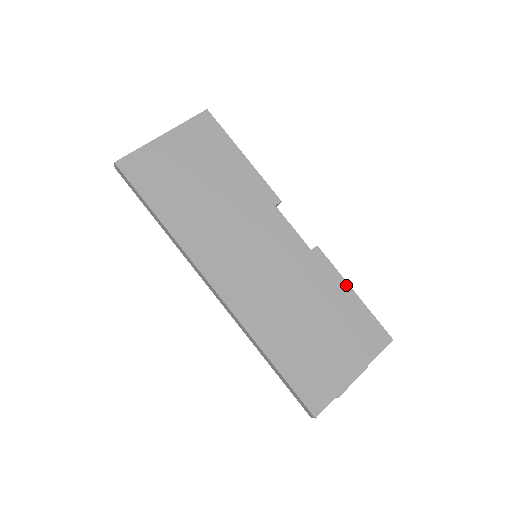
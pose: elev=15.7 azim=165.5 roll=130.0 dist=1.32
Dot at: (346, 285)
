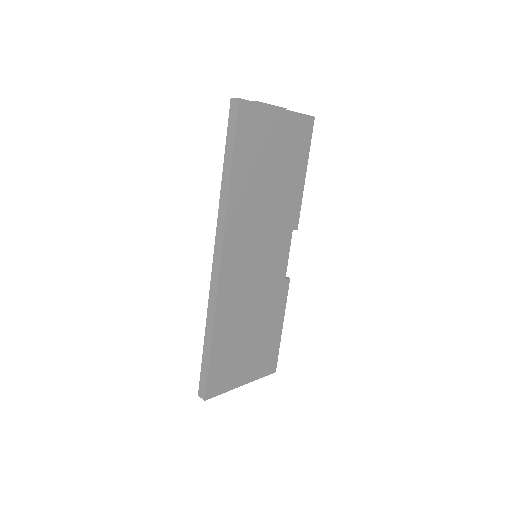
Dot at: (283, 318)
